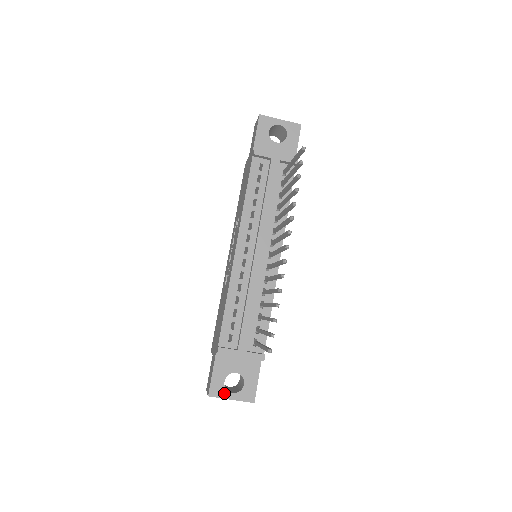
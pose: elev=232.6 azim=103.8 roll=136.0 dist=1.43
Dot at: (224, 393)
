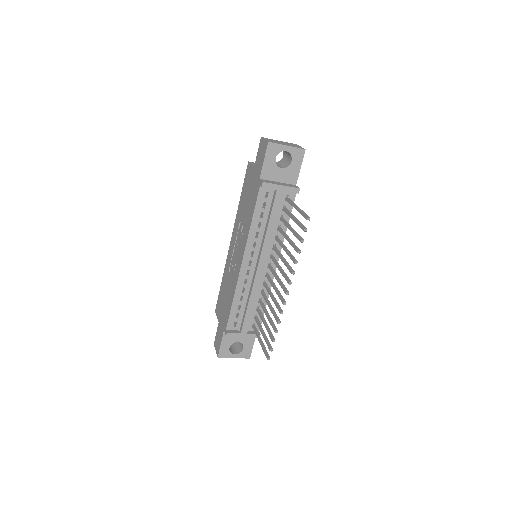
Dot at: (229, 355)
